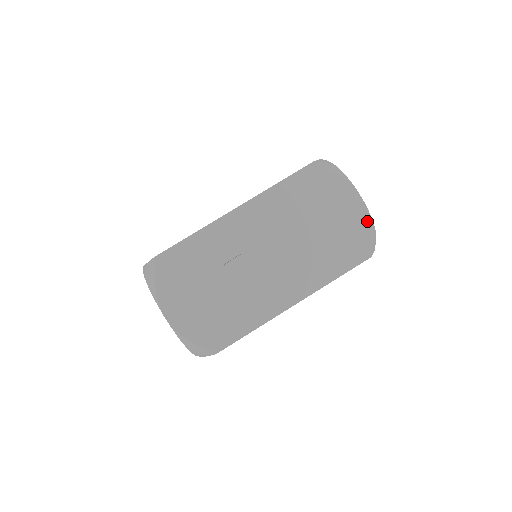
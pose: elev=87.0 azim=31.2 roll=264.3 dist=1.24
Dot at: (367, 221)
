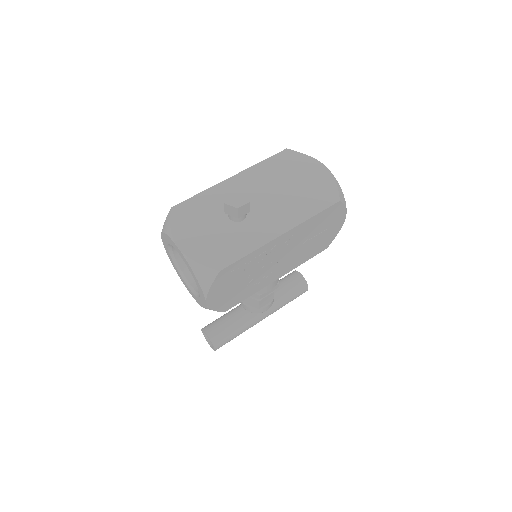
Dot at: (332, 179)
